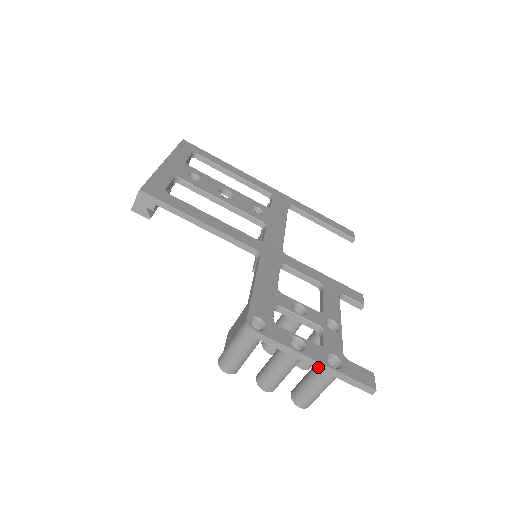
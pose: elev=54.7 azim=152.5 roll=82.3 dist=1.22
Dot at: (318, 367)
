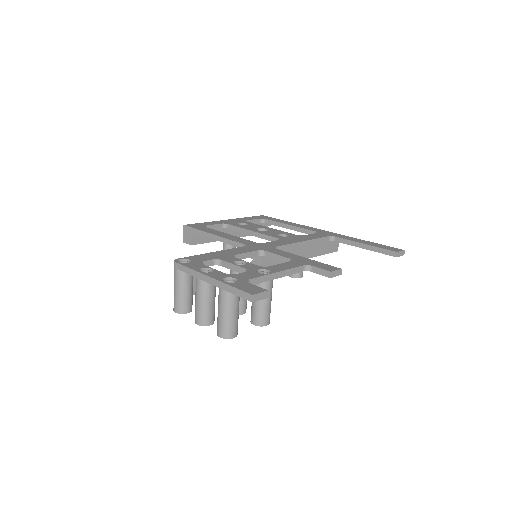
Dot at: (213, 283)
